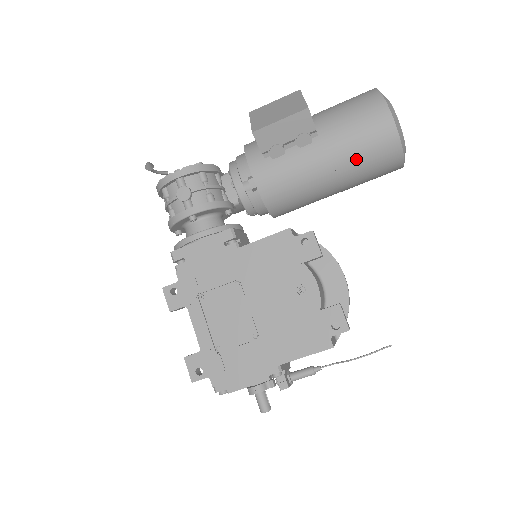
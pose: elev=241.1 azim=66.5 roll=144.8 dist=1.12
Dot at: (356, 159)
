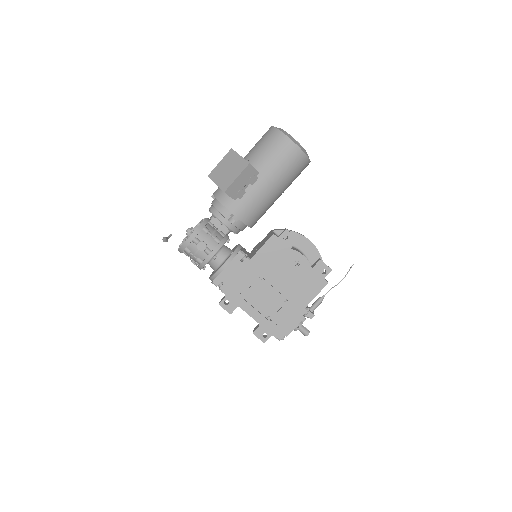
Dot at: (286, 175)
